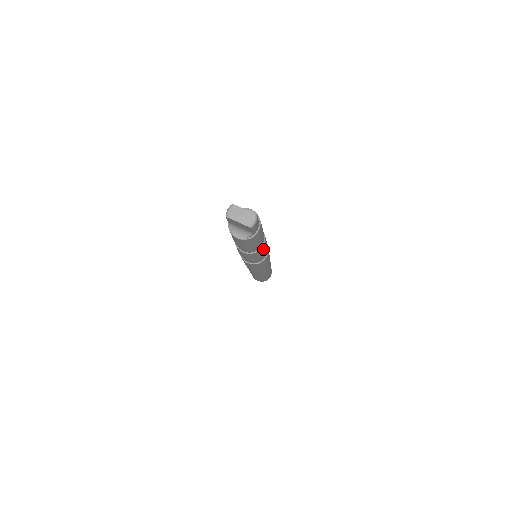
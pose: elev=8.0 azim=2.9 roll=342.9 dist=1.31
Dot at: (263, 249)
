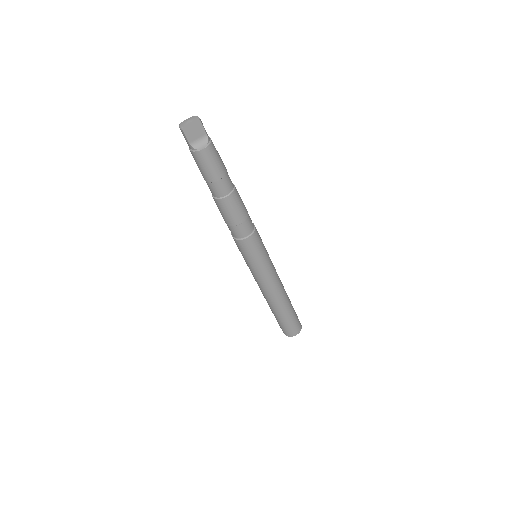
Dot at: (239, 195)
